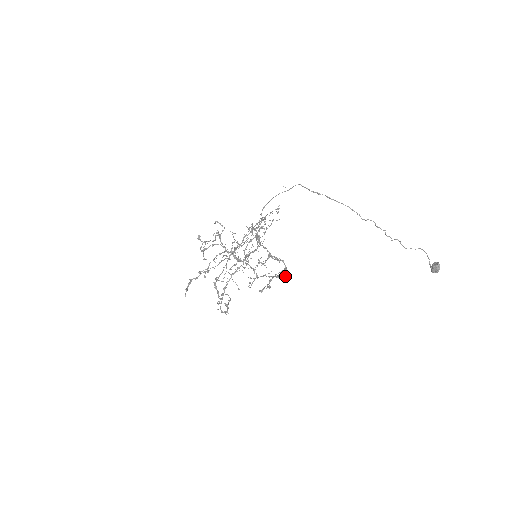
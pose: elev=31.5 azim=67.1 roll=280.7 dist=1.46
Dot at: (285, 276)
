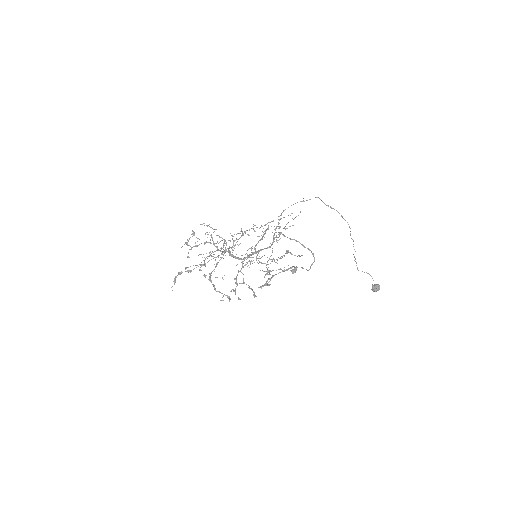
Dot at: (295, 272)
